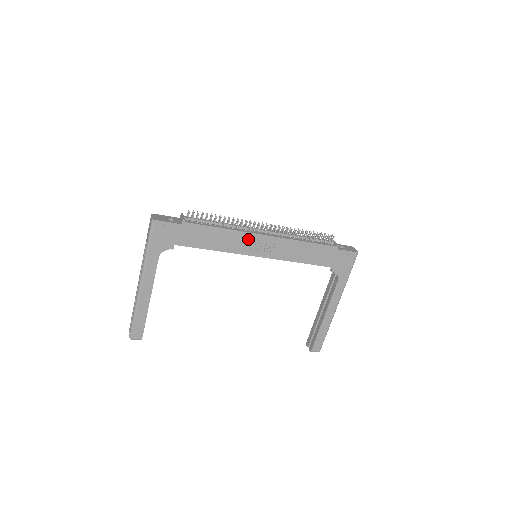
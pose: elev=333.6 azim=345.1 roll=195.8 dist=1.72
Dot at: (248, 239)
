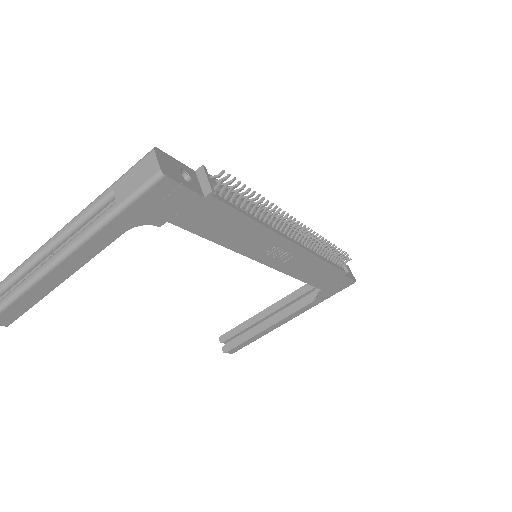
Dot at: (272, 242)
